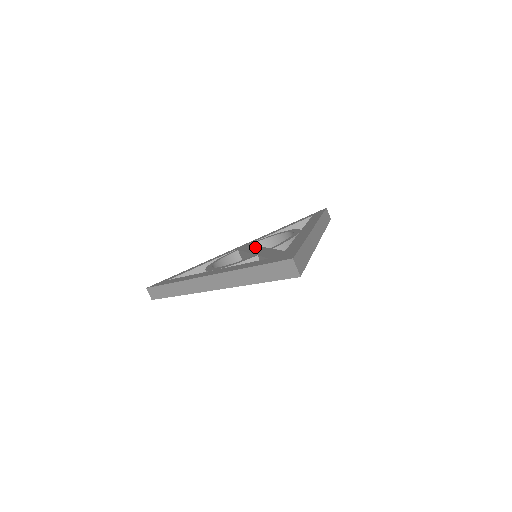
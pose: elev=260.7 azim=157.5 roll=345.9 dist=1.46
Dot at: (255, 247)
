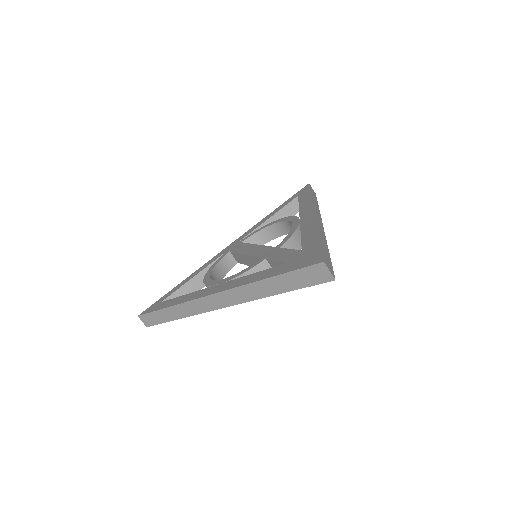
Dot at: (252, 246)
